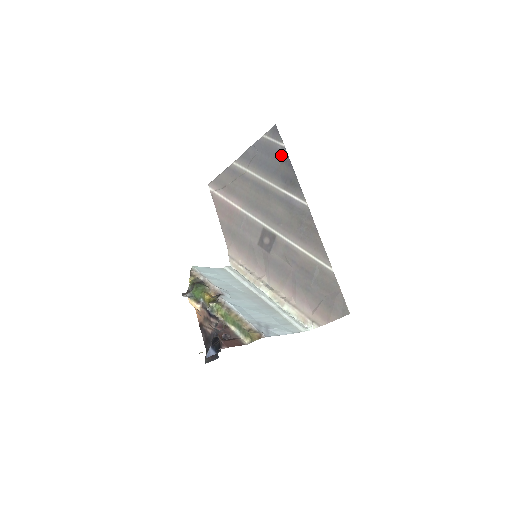
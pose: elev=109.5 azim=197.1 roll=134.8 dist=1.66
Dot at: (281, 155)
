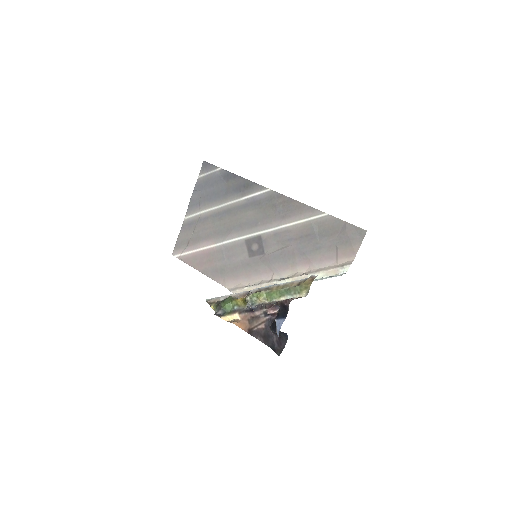
Dot at: (223, 177)
